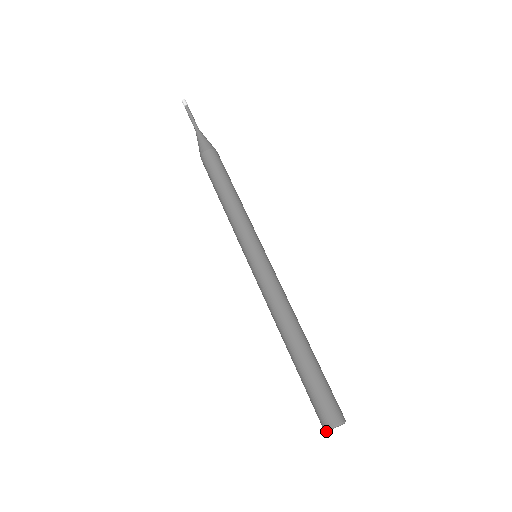
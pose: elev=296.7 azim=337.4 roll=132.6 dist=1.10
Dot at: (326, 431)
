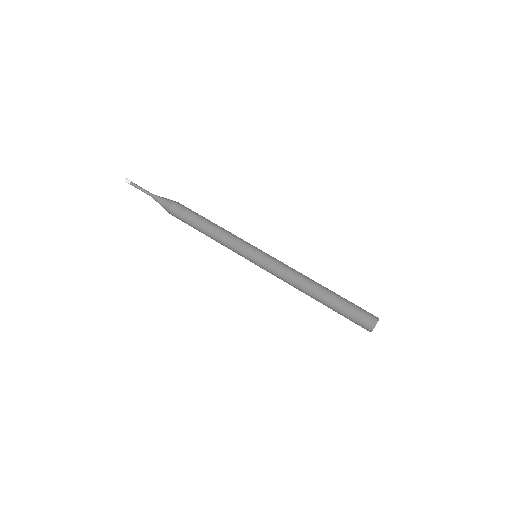
Dot at: occluded
